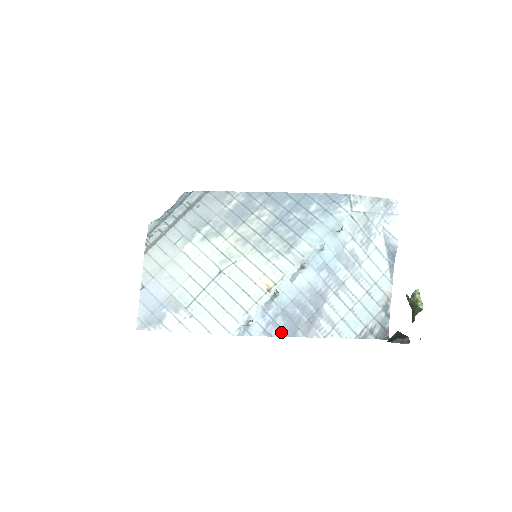
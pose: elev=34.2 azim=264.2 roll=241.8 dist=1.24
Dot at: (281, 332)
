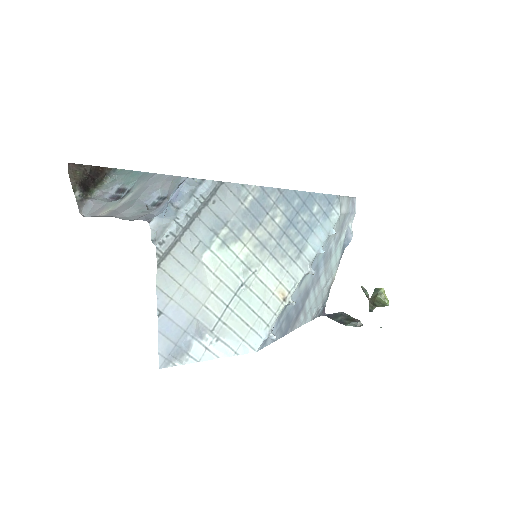
Dot at: (281, 334)
